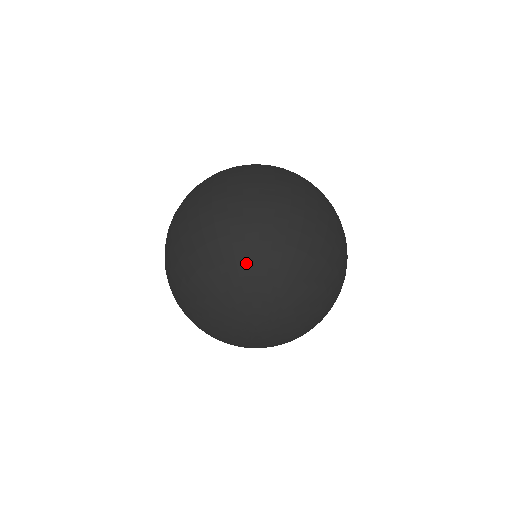
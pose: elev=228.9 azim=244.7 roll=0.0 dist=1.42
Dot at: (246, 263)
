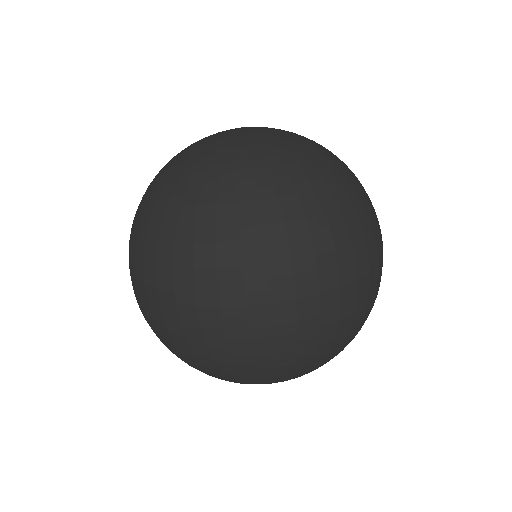
Dot at: occluded
